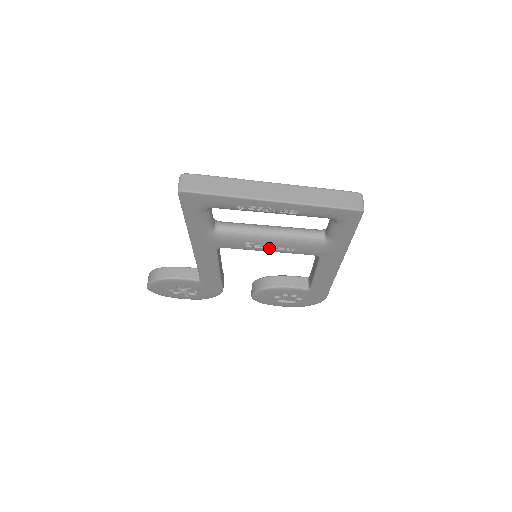
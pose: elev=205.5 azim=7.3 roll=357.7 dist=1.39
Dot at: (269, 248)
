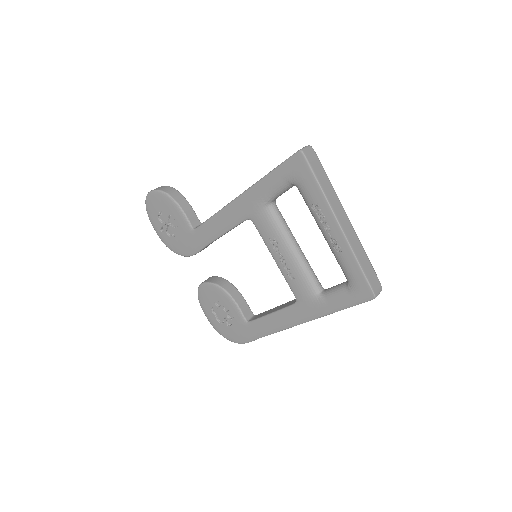
Dot at: (280, 258)
